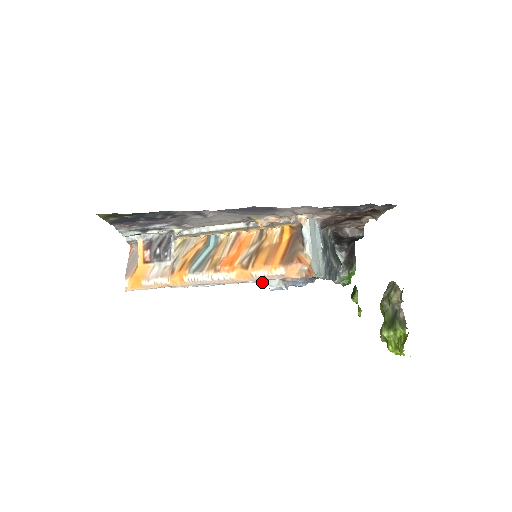
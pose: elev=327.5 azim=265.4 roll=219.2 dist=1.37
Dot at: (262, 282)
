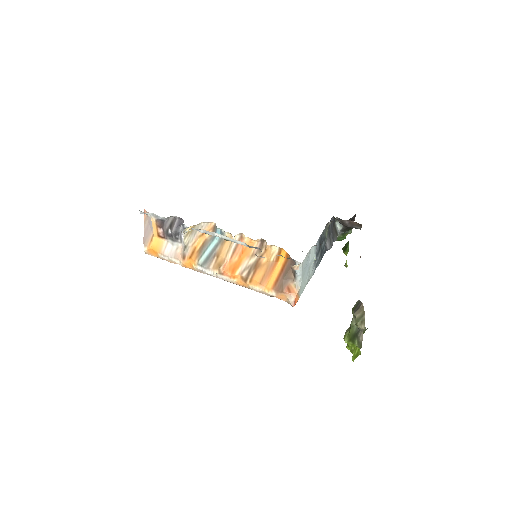
Dot at: occluded
